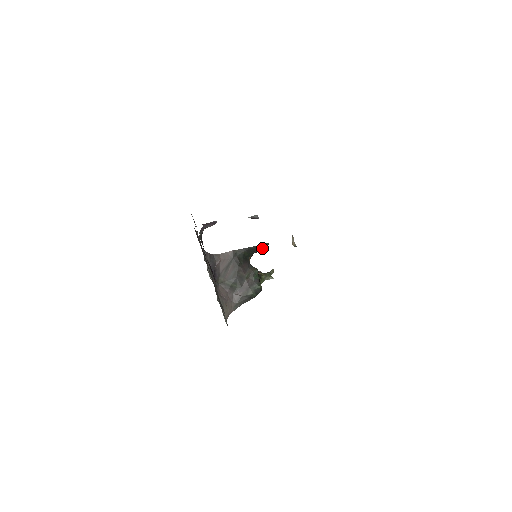
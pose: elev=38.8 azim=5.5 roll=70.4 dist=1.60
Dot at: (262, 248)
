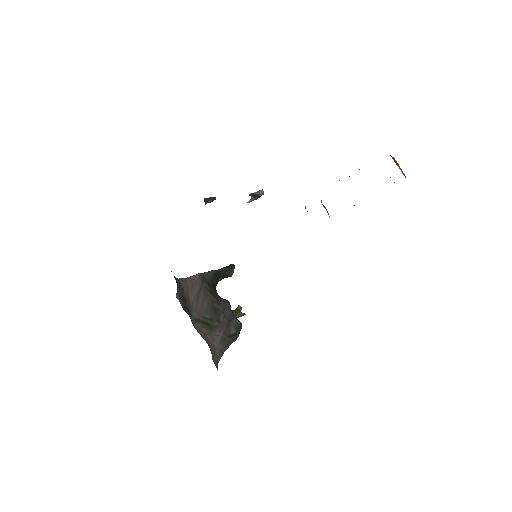
Dot at: (229, 272)
